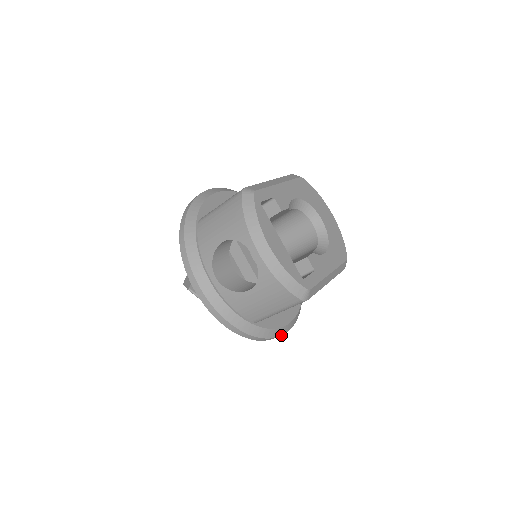
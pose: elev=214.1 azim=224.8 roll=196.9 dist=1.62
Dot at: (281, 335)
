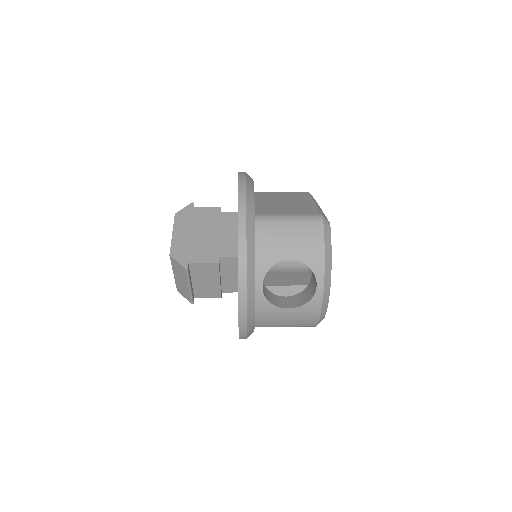
Dot at: occluded
